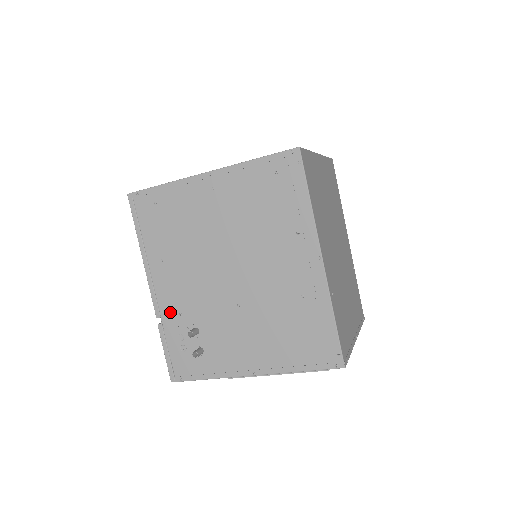
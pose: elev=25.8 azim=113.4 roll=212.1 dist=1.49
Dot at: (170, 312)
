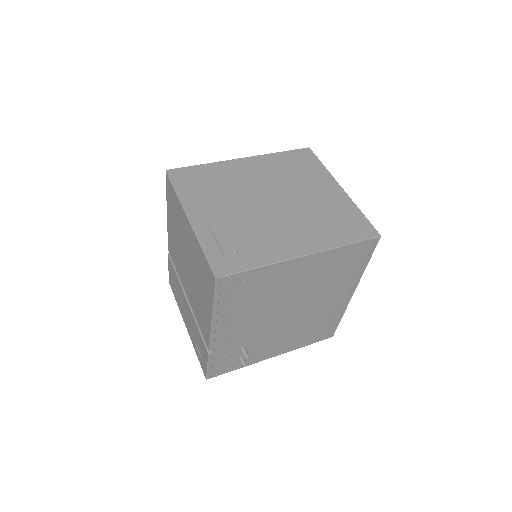
Dot at: (225, 345)
